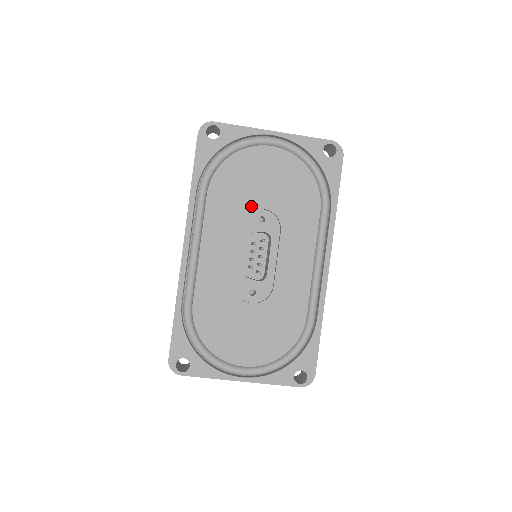
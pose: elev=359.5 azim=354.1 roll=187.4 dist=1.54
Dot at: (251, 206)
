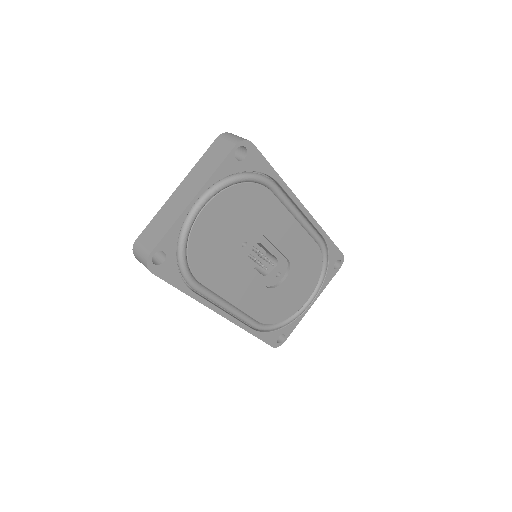
Dot at: (233, 251)
